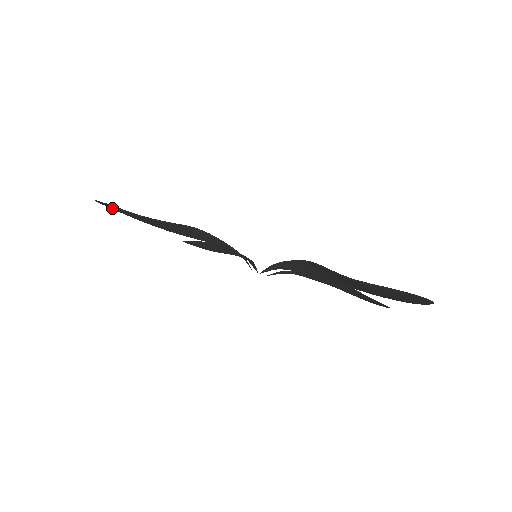
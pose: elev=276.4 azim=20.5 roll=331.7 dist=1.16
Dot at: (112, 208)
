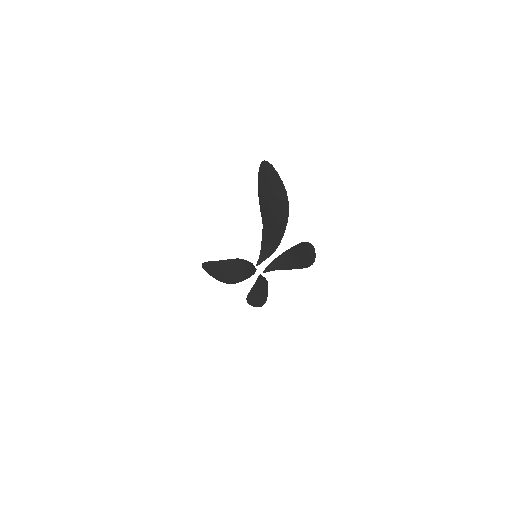
Dot at: (209, 270)
